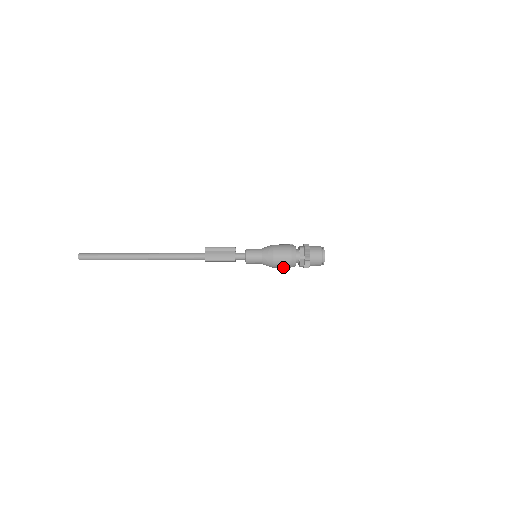
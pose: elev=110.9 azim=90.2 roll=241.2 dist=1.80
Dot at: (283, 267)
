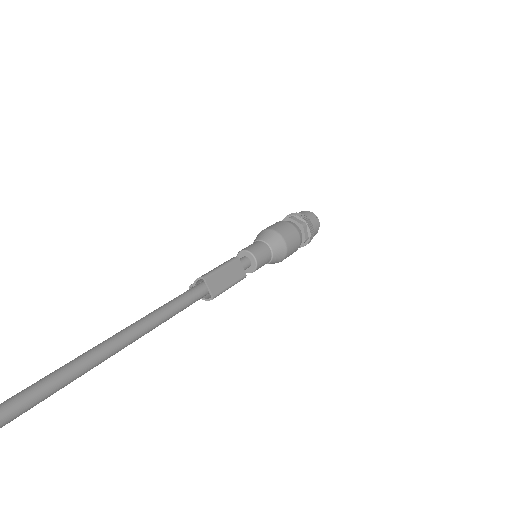
Dot at: (291, 235)
